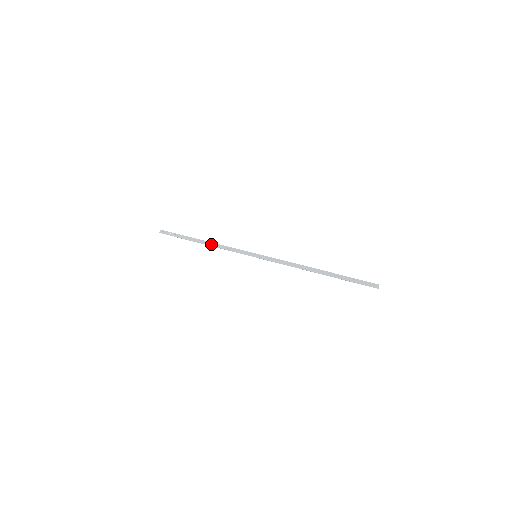
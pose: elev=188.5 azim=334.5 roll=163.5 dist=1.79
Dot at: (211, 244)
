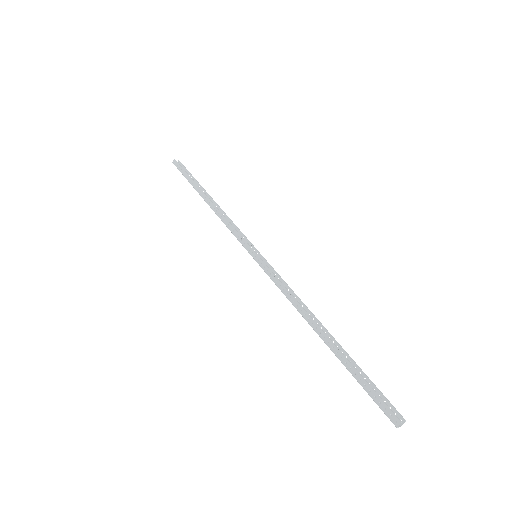
Dot at: occluded
